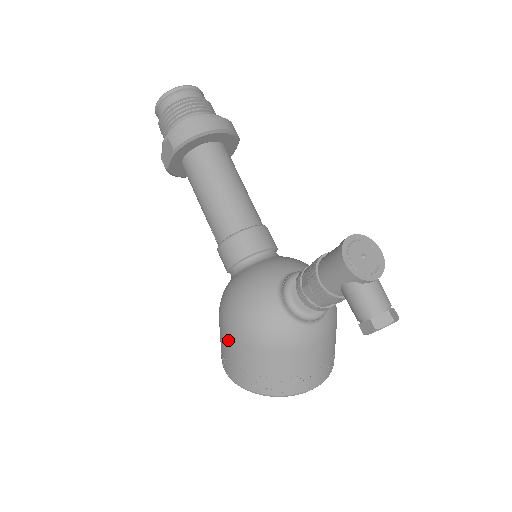
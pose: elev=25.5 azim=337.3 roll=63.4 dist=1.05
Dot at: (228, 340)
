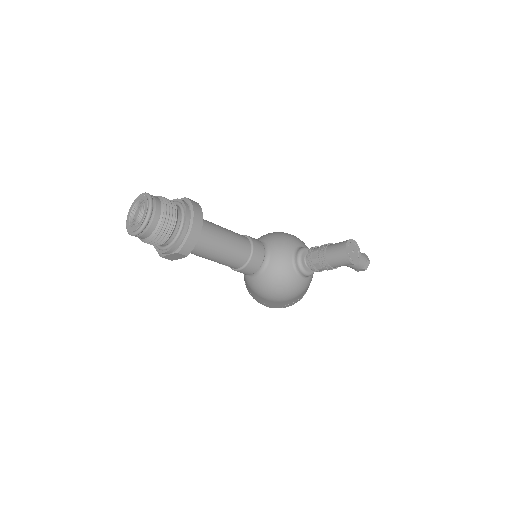
Dot at: (276, 303)
